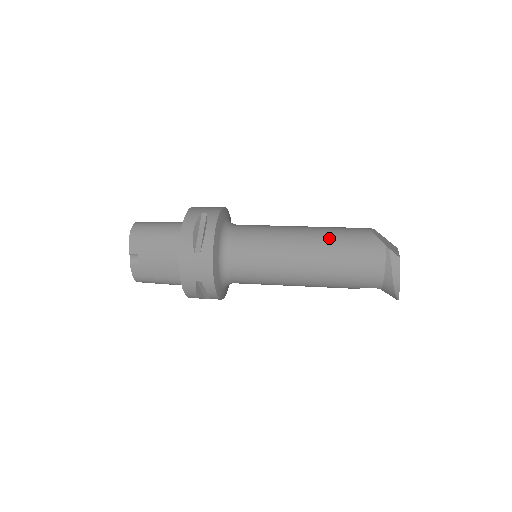
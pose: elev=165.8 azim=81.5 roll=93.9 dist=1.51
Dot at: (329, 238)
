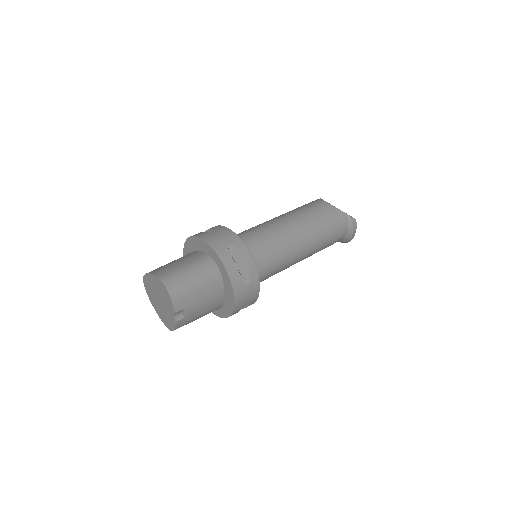
Dot at: (314, 223)
